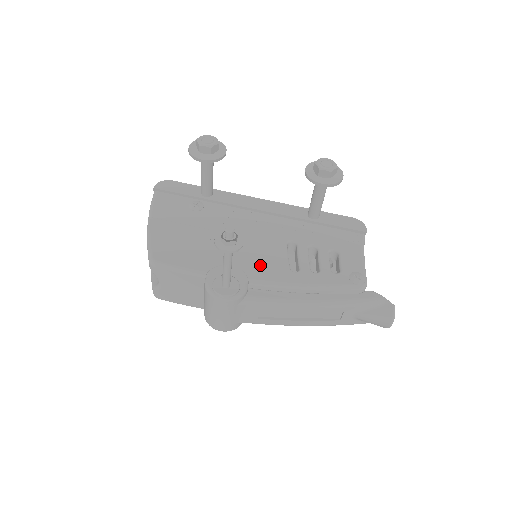
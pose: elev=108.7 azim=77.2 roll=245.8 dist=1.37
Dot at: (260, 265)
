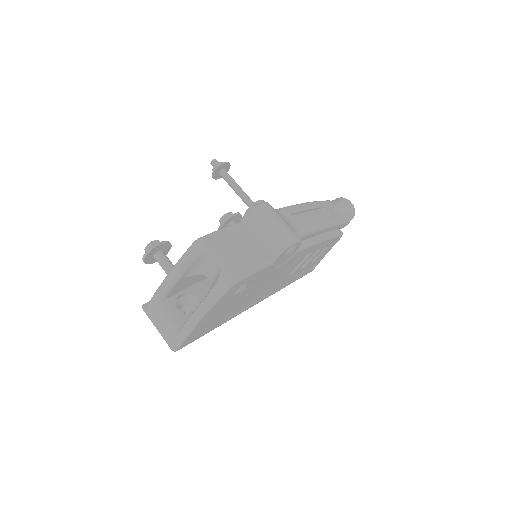
Dot at: occluded
